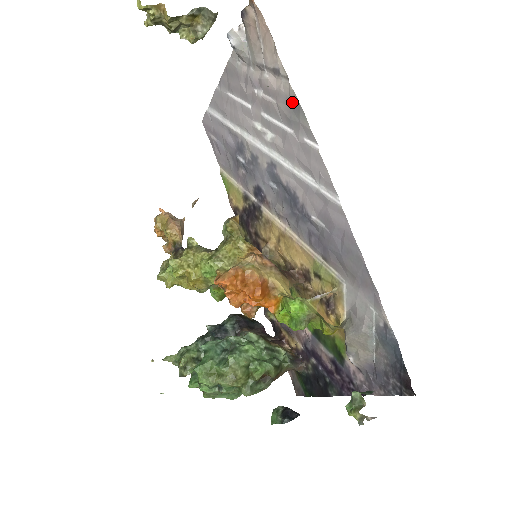
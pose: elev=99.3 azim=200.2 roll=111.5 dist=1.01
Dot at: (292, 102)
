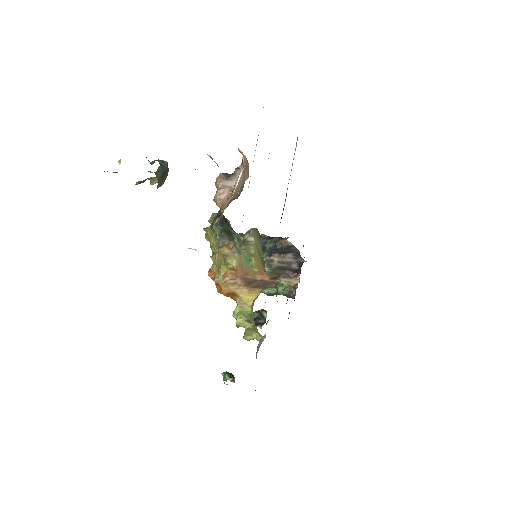
Dot at: occluded
